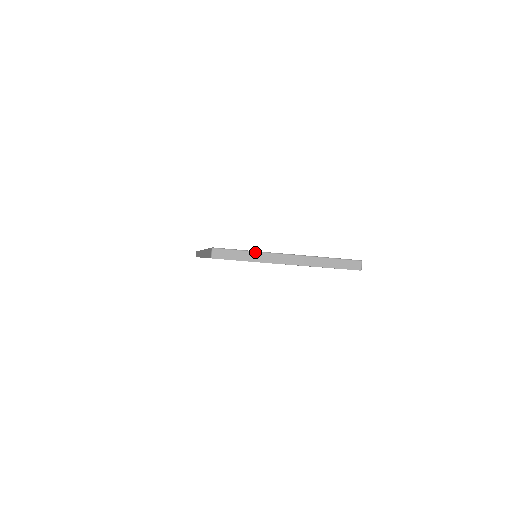
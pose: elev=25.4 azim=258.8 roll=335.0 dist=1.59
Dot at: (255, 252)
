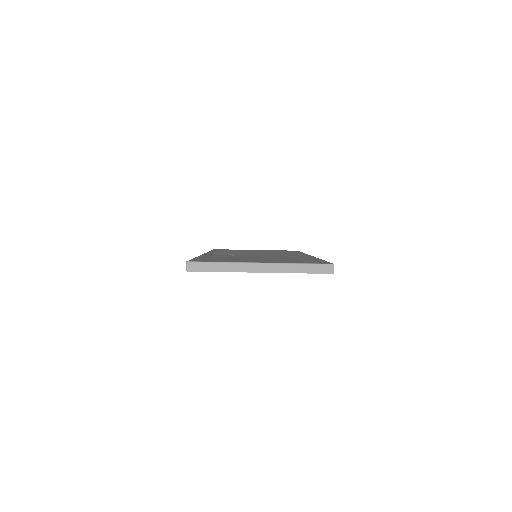
Dot at: (227, 263)
